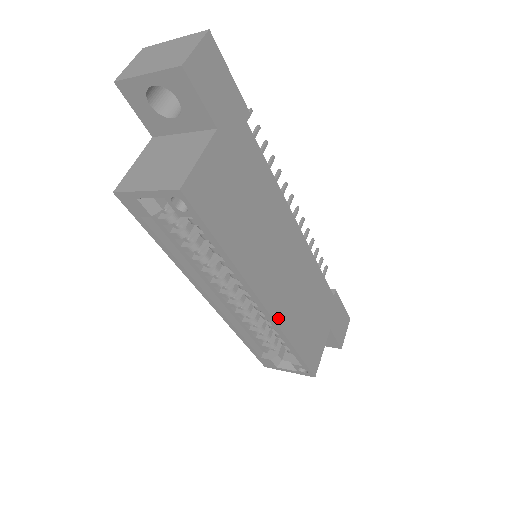
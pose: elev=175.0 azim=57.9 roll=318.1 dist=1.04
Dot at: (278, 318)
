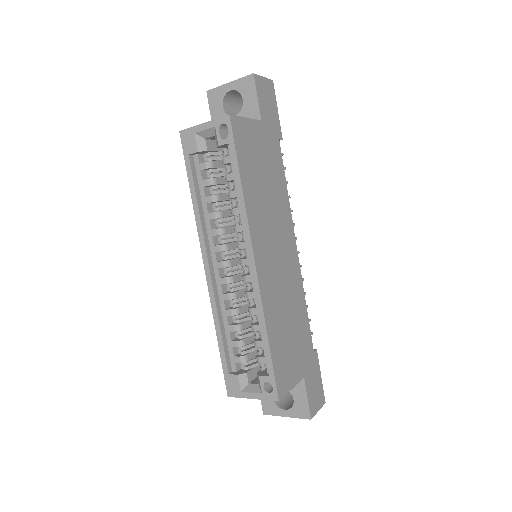
Dot at: (262, 288)
